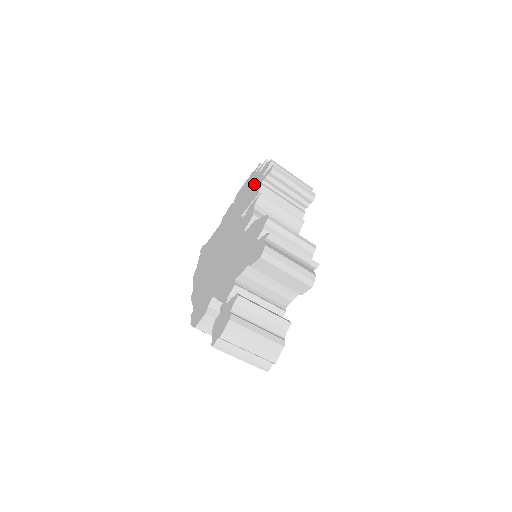
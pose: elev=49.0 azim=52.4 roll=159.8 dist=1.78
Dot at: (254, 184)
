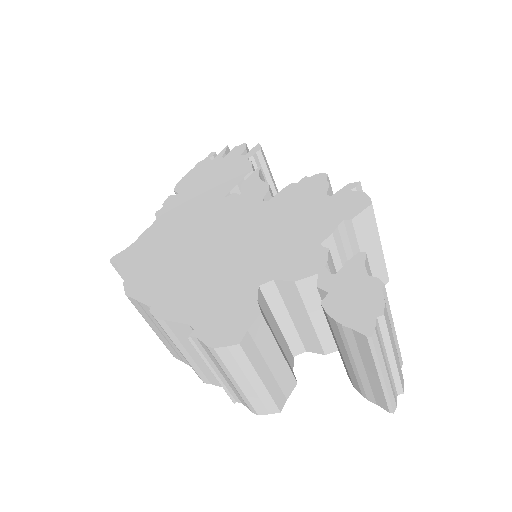
Dot at: (225, 166)
